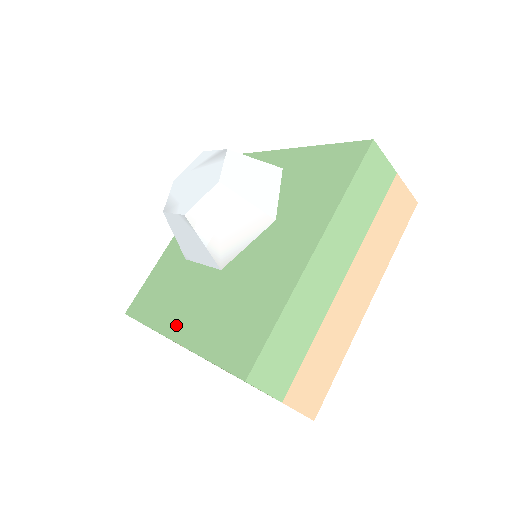
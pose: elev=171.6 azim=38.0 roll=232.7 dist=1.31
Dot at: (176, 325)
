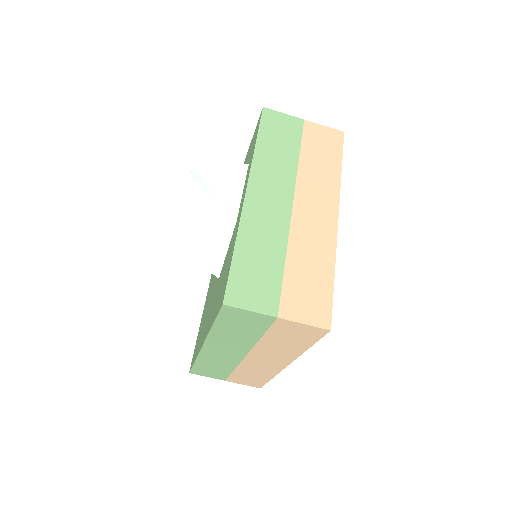
Dot at: (210, 281)
